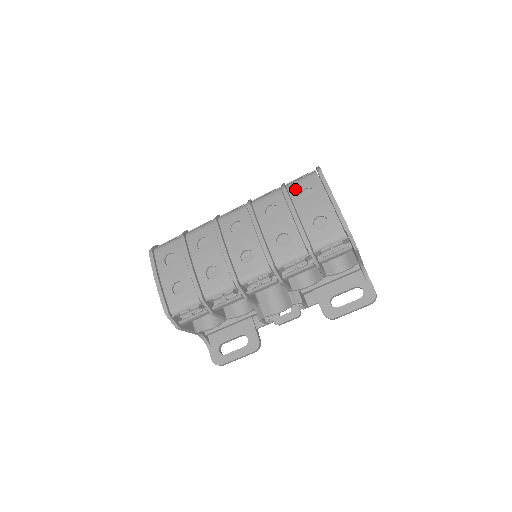
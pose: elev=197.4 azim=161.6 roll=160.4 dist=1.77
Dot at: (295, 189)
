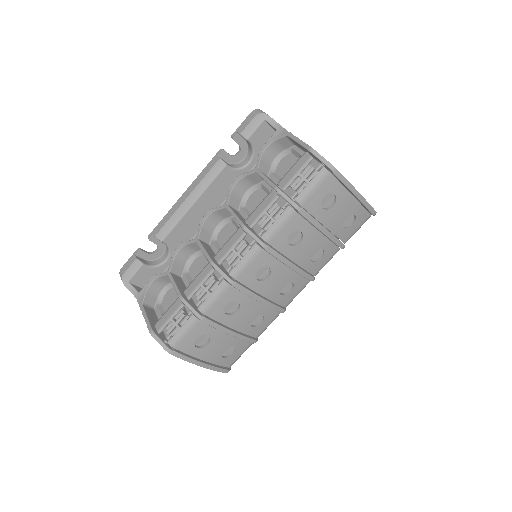
Dot at: (312, 203)
